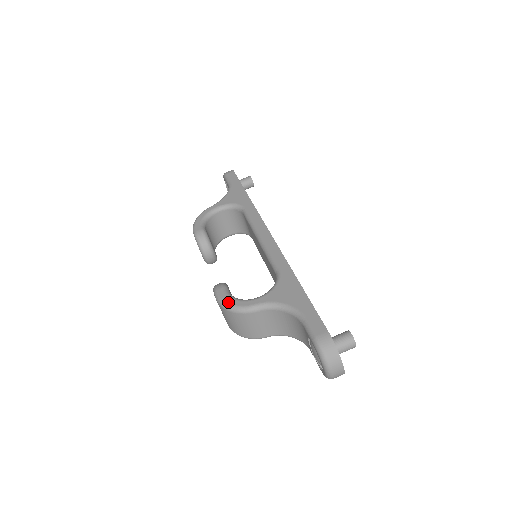
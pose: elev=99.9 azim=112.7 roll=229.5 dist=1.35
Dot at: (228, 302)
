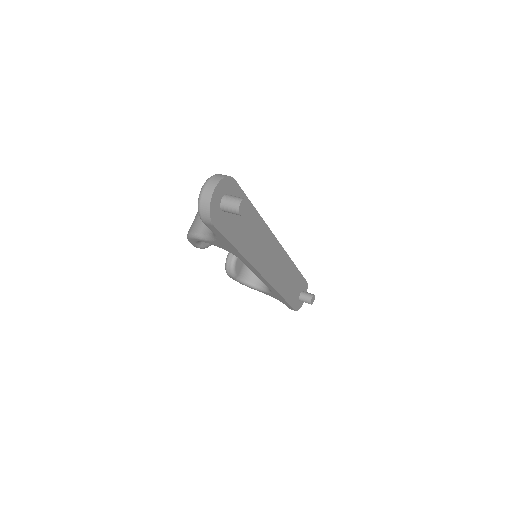
Dot at: occluded
